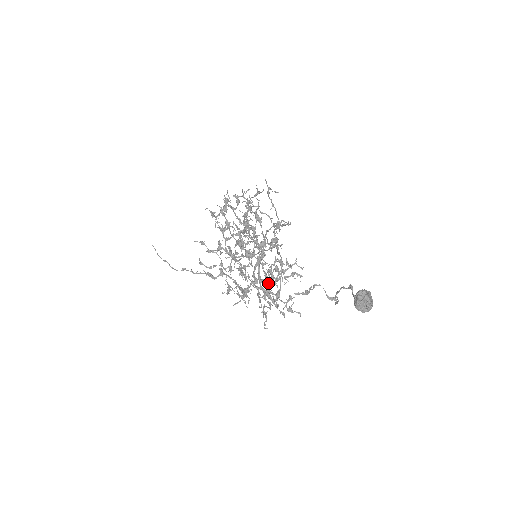
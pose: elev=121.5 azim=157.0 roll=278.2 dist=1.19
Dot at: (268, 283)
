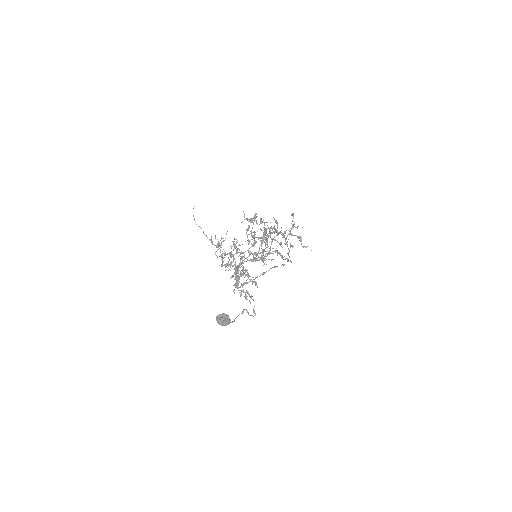
Dot at: (236, 272)
